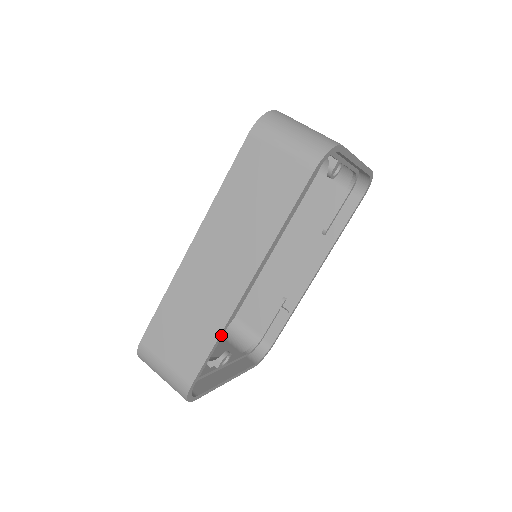
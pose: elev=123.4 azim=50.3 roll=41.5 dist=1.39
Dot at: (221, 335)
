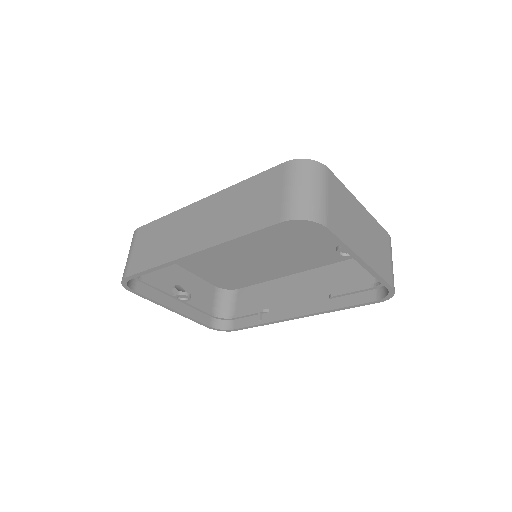
Dot at: (160, 267)
